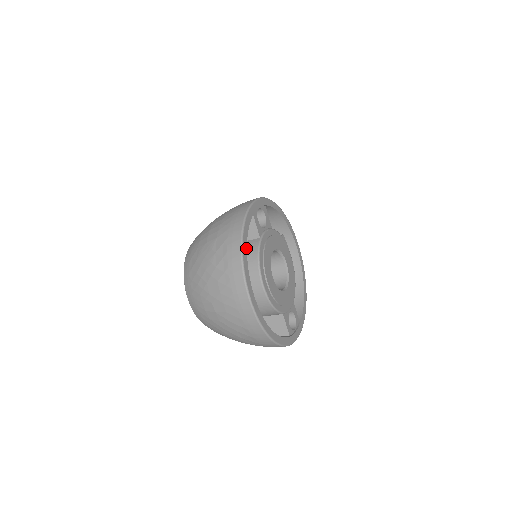
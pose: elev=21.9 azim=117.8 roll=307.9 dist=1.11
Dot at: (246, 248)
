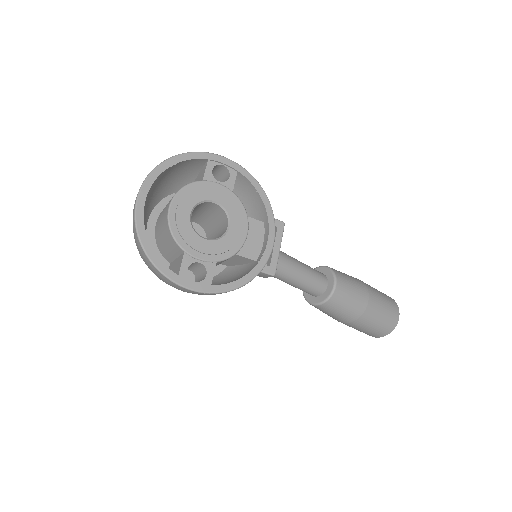
Dot at: (169, 166)
